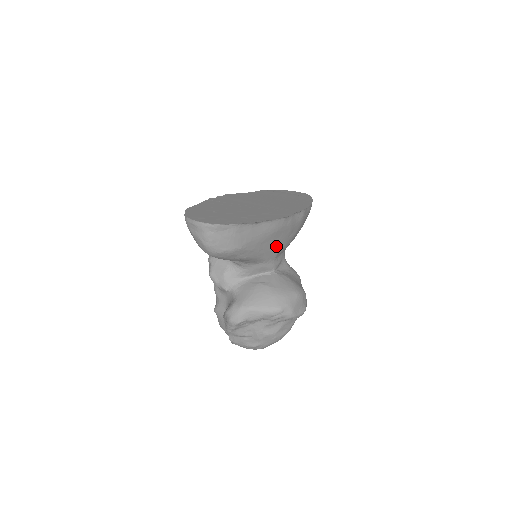
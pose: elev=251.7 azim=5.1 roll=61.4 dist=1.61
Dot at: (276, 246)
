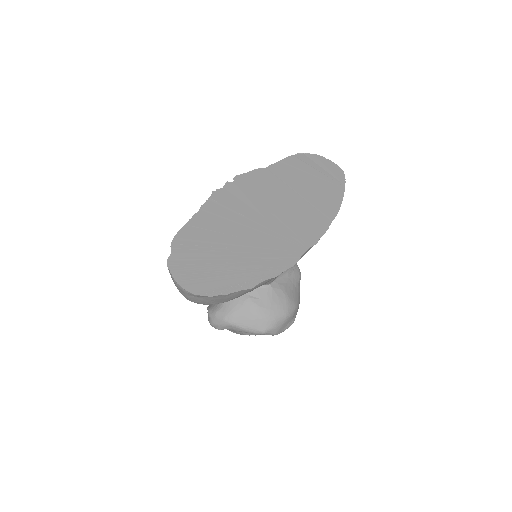
Dot at: occluded
